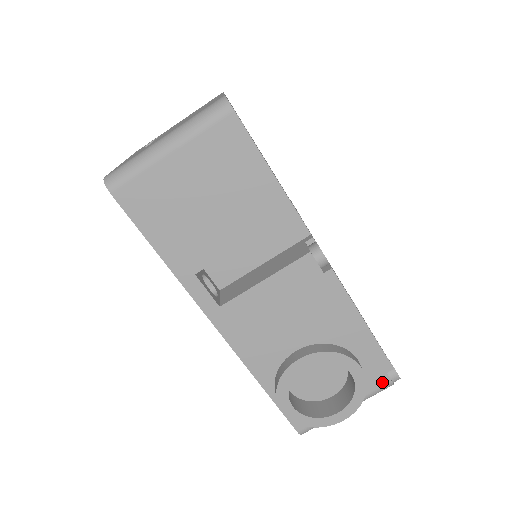
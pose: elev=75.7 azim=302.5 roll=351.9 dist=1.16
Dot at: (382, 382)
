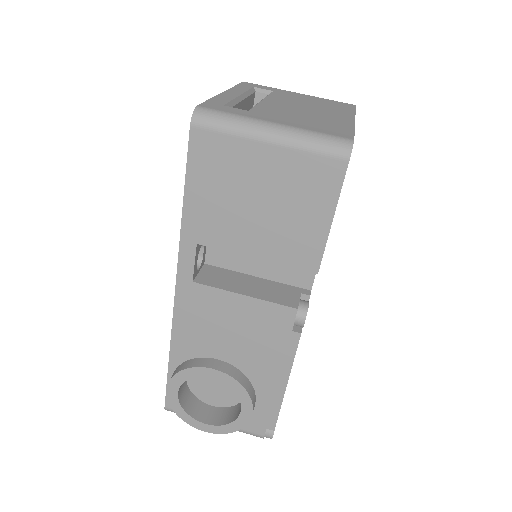
Dot at: (257, 431)
